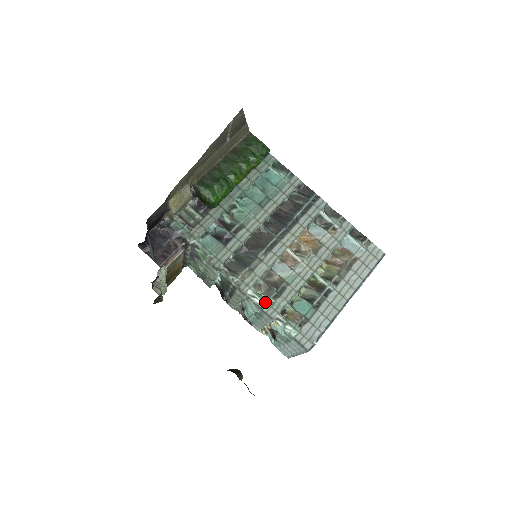
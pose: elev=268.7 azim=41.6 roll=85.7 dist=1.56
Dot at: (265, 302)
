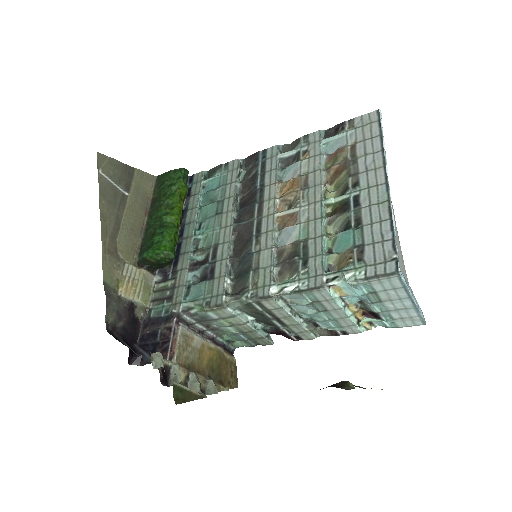
Dot at: (297, 281)
